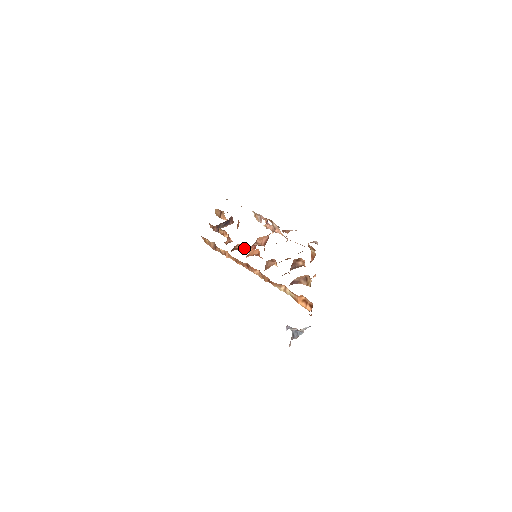
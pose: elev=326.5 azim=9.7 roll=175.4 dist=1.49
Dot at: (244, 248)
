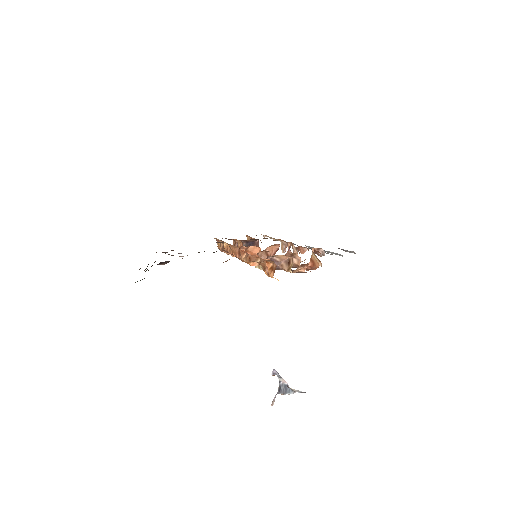
Dot at: occluded
